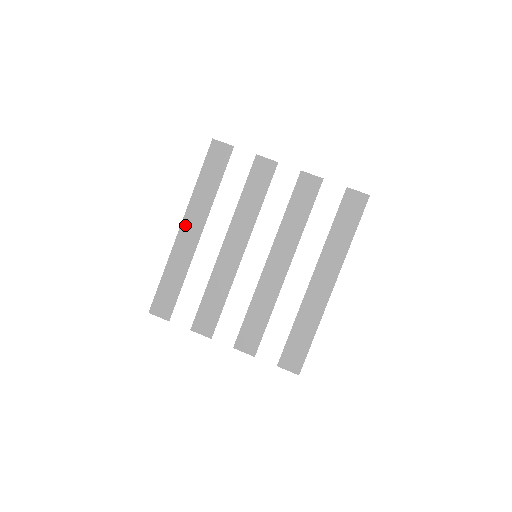
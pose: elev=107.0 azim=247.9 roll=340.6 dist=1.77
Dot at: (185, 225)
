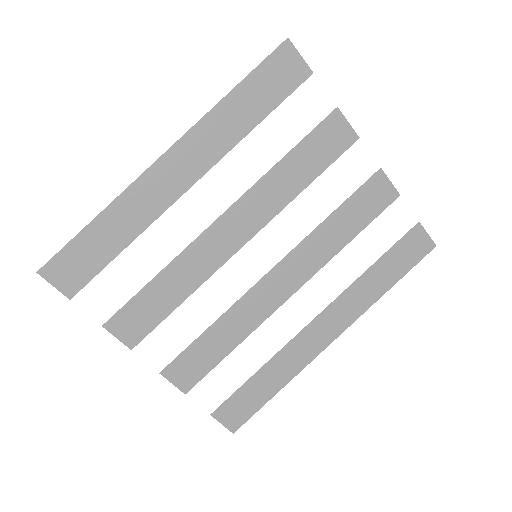
Dot at: (172, 157)
